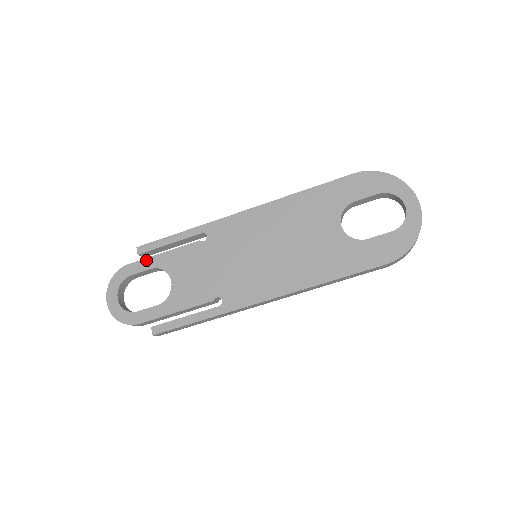
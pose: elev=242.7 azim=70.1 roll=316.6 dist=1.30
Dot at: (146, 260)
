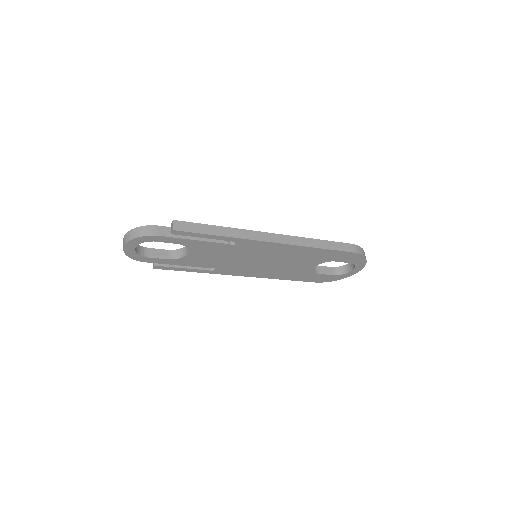
Dot at: (176, 239)
